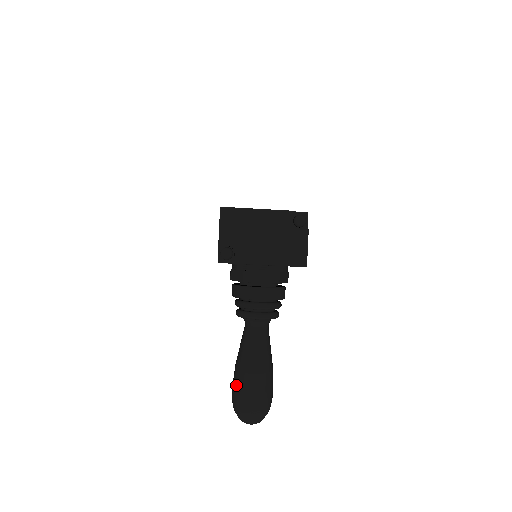
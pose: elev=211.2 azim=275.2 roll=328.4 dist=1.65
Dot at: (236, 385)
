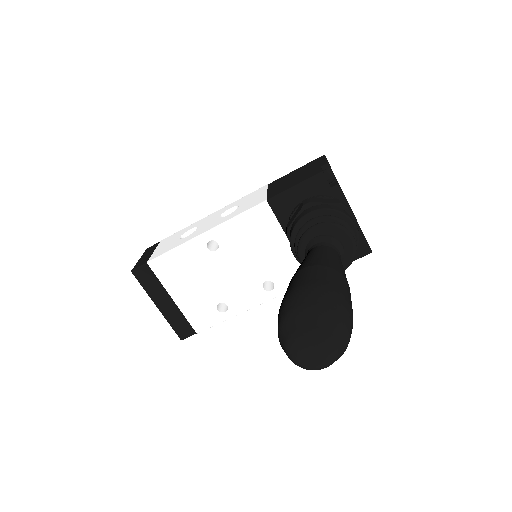
Dot at: (320, 277)
